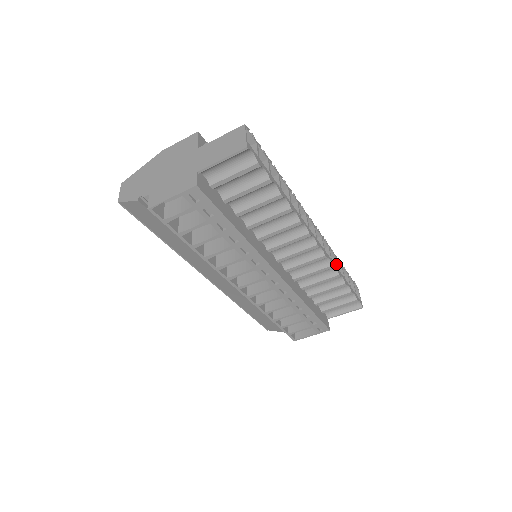
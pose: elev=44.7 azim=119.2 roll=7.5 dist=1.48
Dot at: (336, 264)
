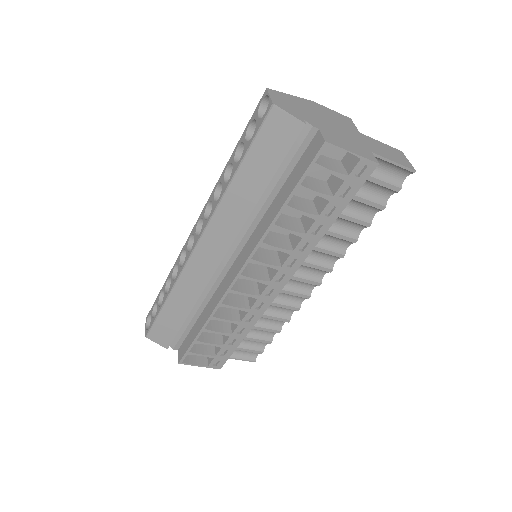
Dot at: occluded
